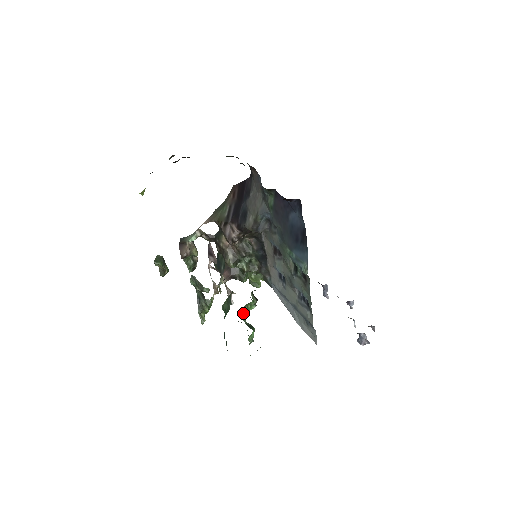
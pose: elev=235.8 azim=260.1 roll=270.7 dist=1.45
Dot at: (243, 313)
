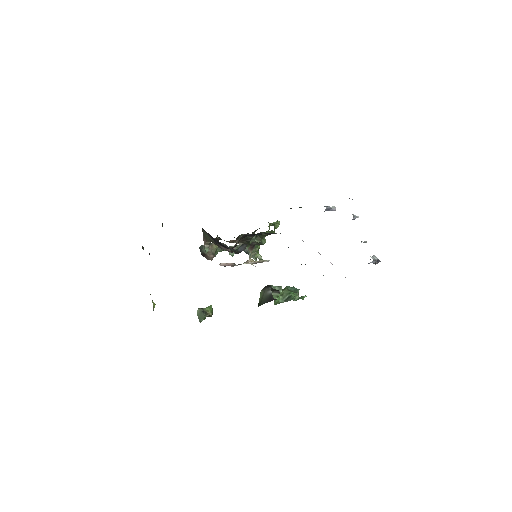
Dot at: (277, 301)
